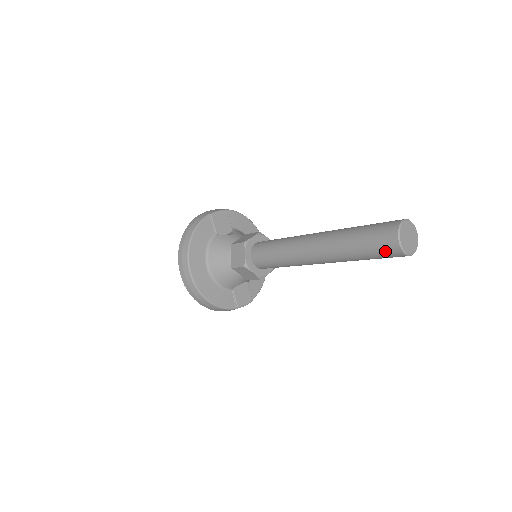
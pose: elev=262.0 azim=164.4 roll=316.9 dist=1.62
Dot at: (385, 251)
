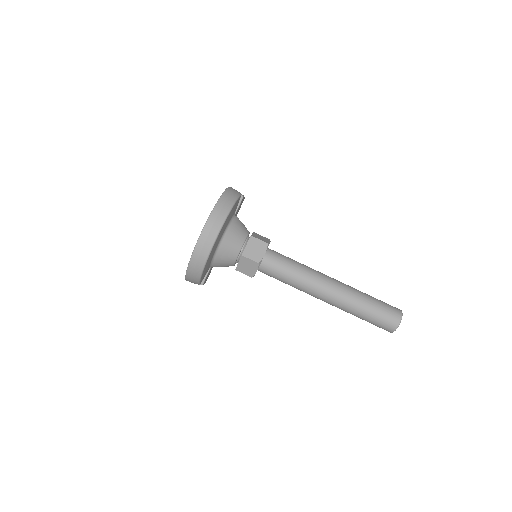
Dot at: (385, 323)
